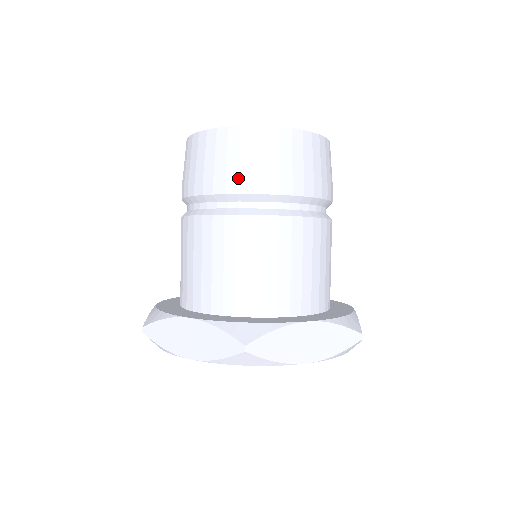
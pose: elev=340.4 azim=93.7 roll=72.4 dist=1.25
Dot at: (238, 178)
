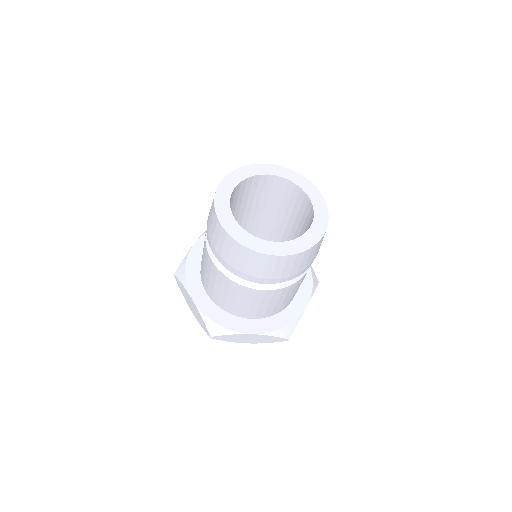
Dot at: (290, 276)
